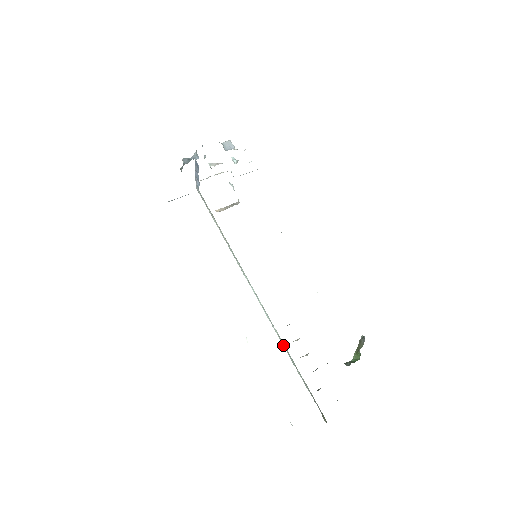
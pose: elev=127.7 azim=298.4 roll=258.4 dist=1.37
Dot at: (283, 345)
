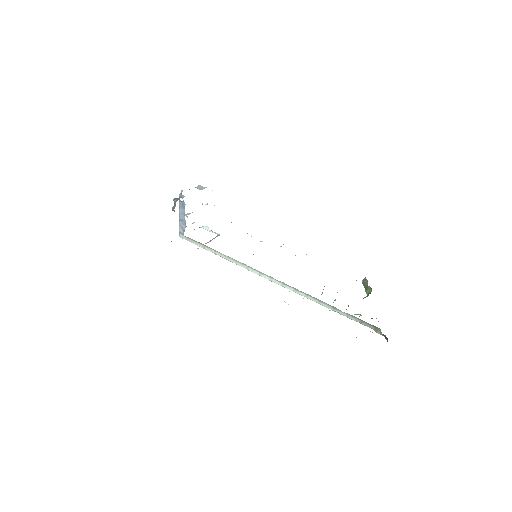
Dot at: (314, 301)
